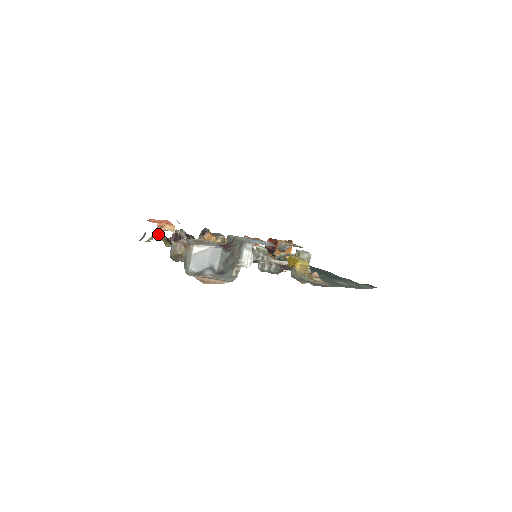
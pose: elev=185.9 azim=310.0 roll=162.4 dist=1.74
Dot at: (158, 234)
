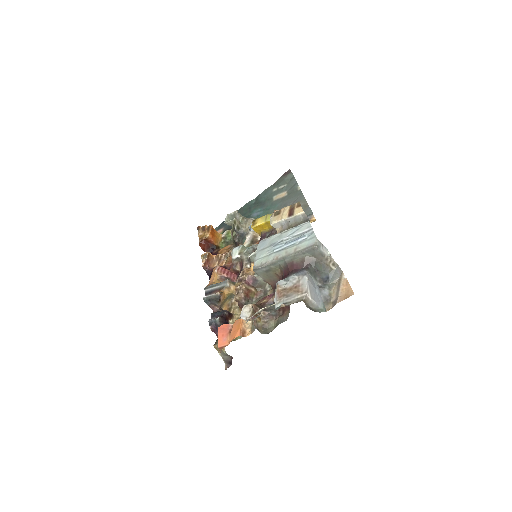
Dot at: occluded
